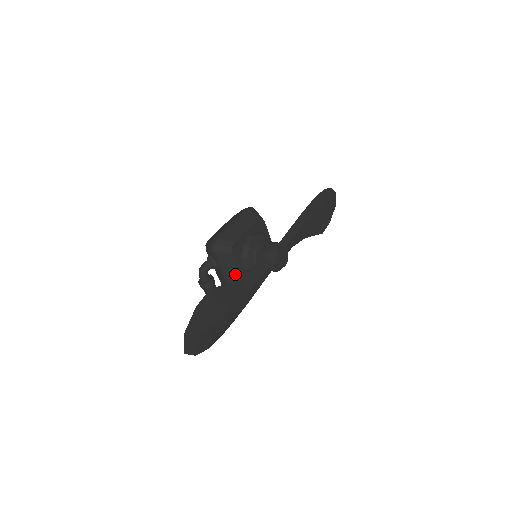
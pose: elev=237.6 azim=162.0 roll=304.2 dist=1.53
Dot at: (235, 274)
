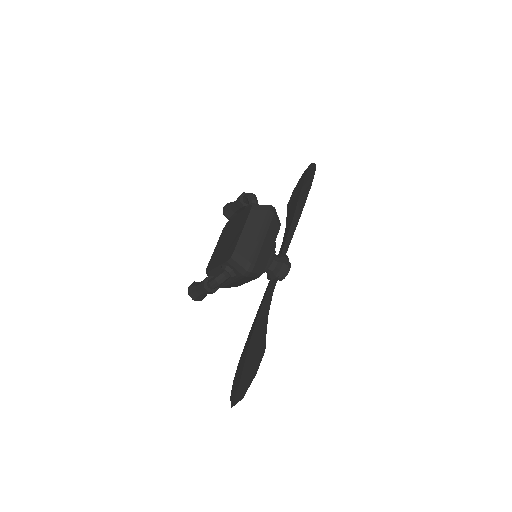
Dot at: (241, 283)
